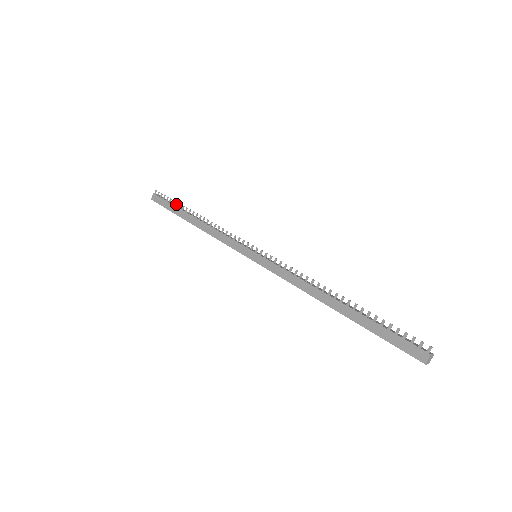
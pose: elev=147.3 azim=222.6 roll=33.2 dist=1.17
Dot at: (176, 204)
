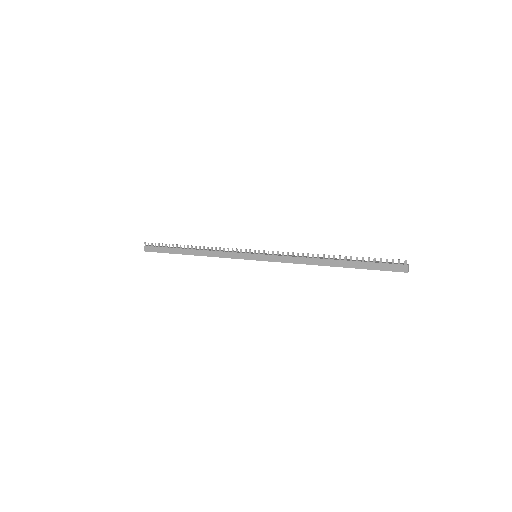
Dot at: (169, 246)
